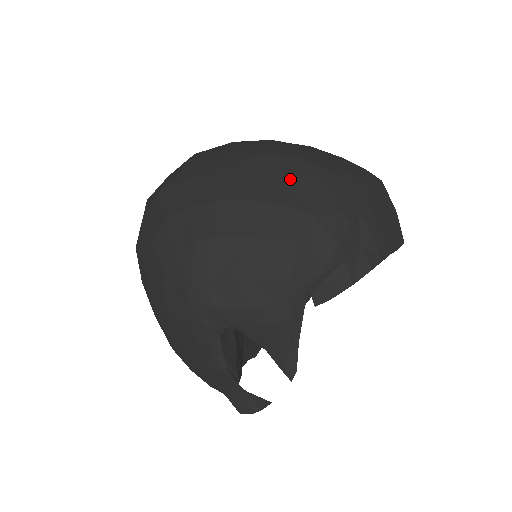
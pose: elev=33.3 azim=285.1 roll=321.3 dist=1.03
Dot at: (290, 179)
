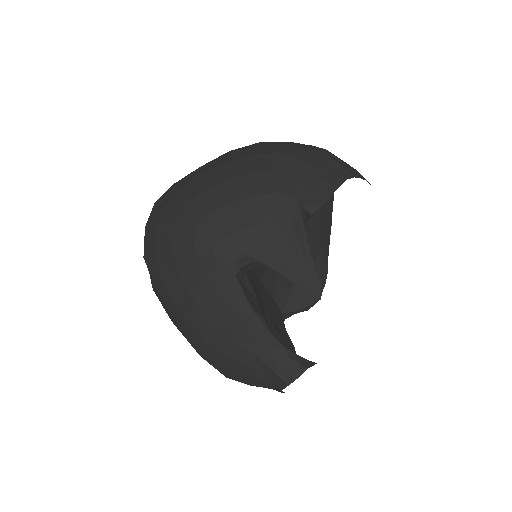
Dot at: (255, 147)
